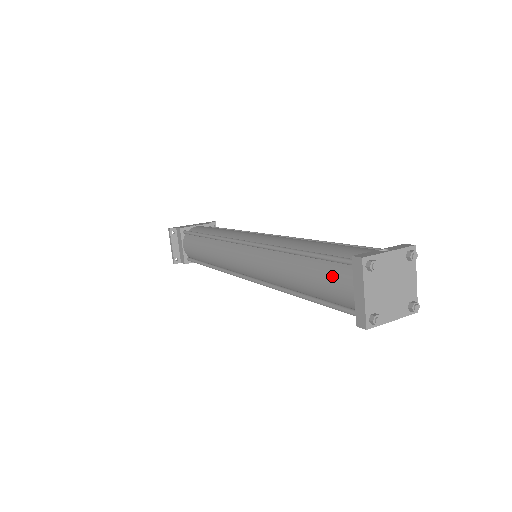
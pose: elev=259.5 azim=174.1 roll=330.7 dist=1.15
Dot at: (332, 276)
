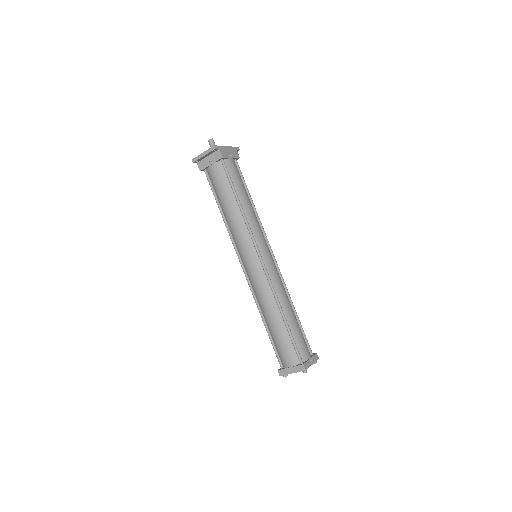
Dot at: (288, 351)
